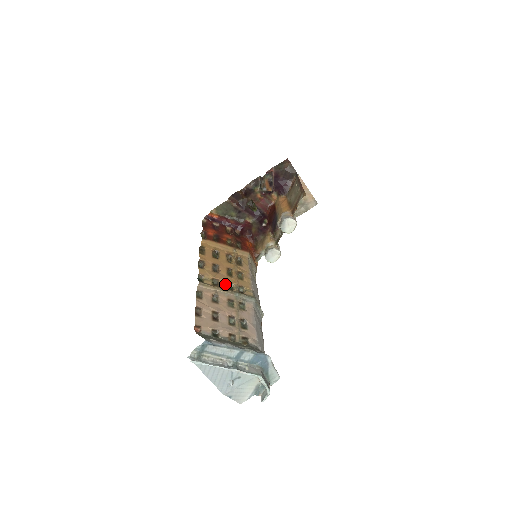
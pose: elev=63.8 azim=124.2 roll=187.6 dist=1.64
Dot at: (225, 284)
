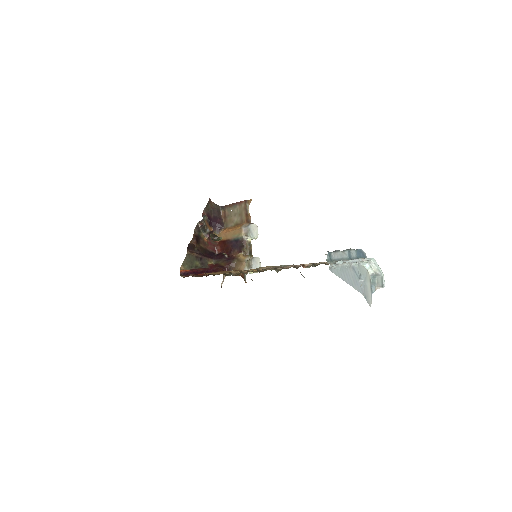
Dot at: occluded
